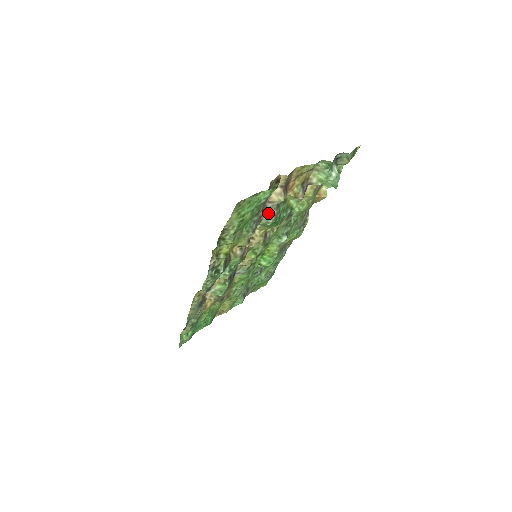
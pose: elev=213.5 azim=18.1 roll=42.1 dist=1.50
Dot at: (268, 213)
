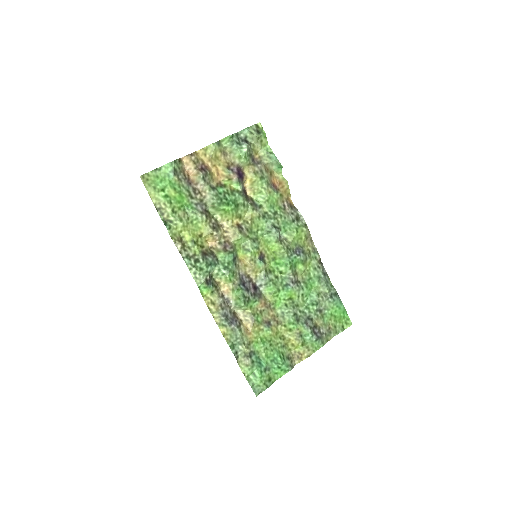
Dot at: (207, 196)
